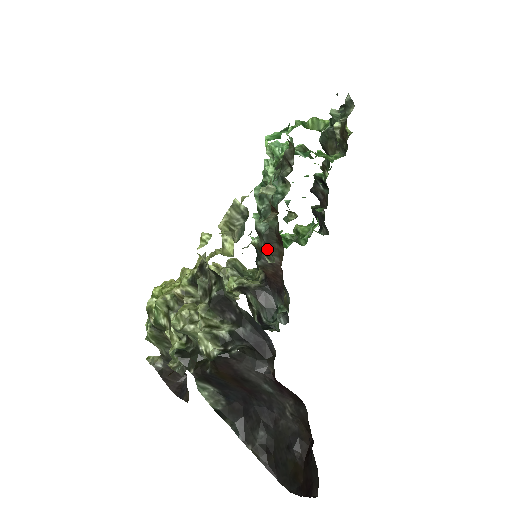
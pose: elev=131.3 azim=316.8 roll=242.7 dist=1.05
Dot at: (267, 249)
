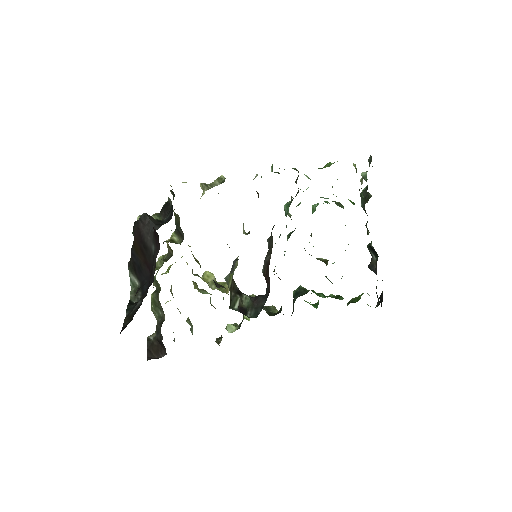
Dot at: (268, 252)
